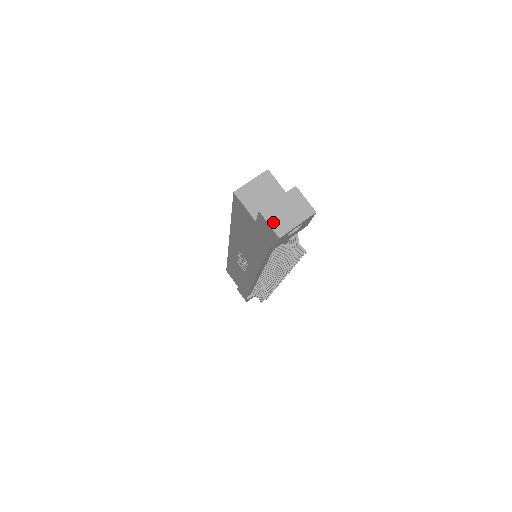
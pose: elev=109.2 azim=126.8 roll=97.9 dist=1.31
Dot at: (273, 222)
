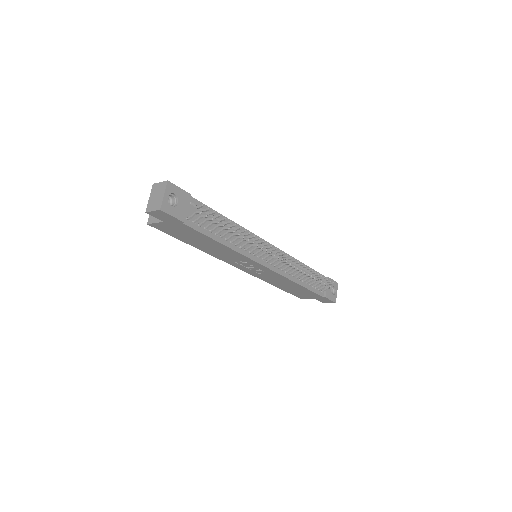
Dot at: (153, 208)
